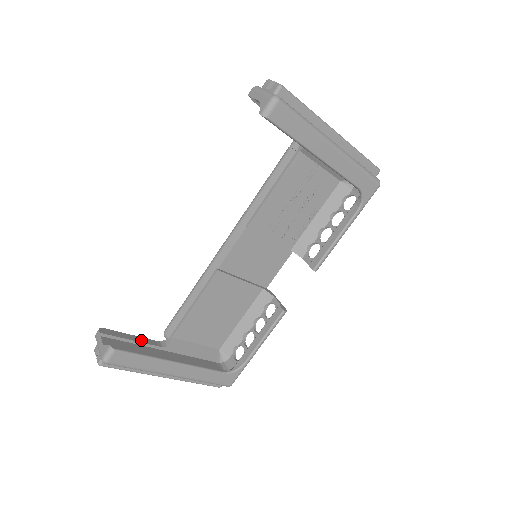
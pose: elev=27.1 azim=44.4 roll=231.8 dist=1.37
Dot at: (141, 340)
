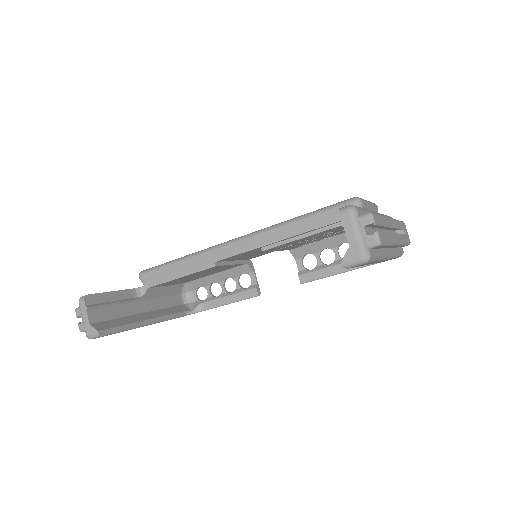
Dot at: (120, 295)
